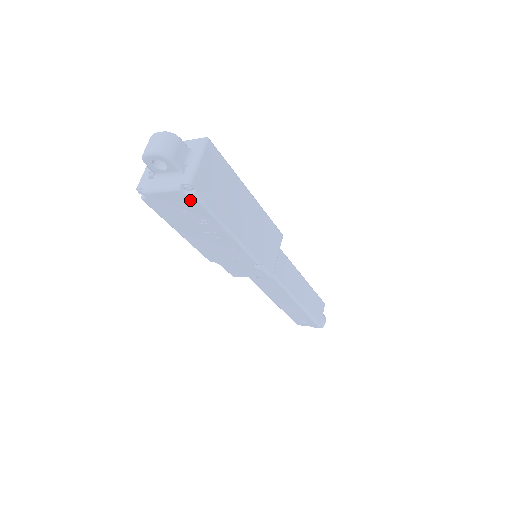
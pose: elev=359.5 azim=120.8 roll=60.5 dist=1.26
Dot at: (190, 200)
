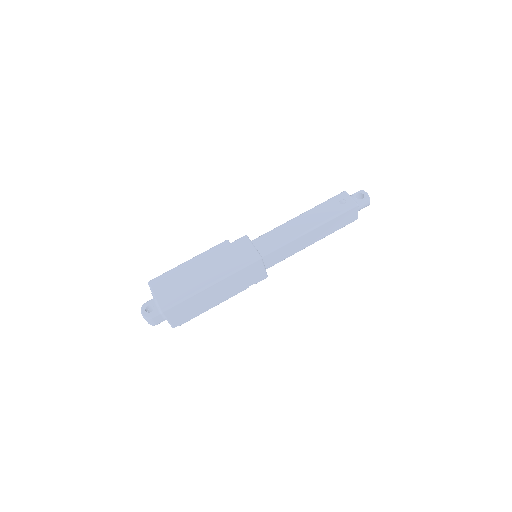
Dot at: occluded
